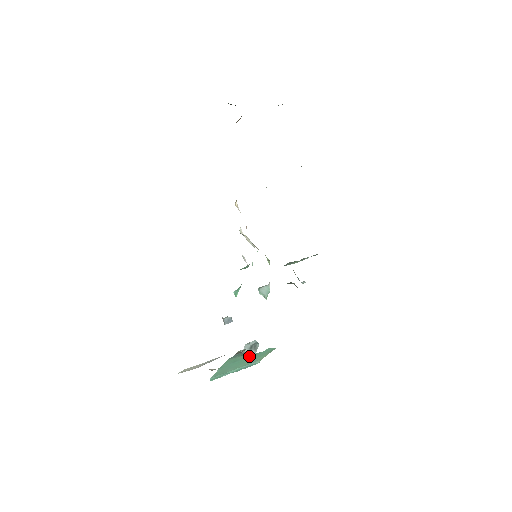
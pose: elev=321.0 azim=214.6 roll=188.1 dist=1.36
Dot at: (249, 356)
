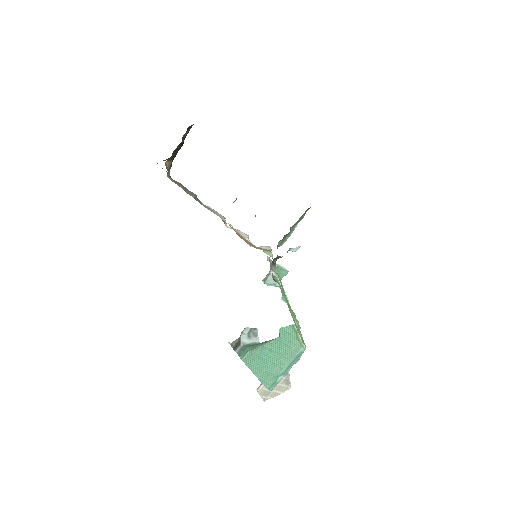
Dot at: (270, 346)
